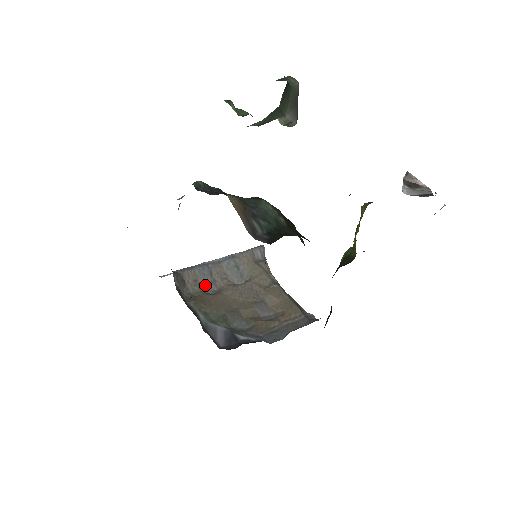
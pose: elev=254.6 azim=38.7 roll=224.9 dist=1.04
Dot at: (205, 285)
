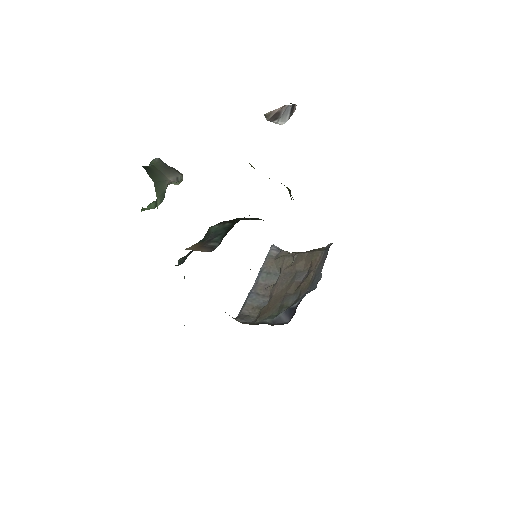
Dot at: (261, 304)
